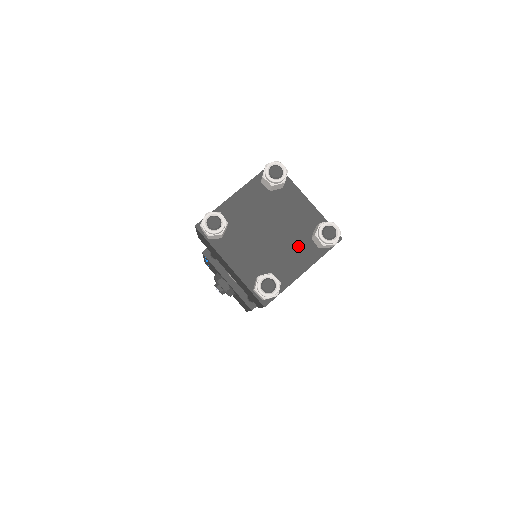
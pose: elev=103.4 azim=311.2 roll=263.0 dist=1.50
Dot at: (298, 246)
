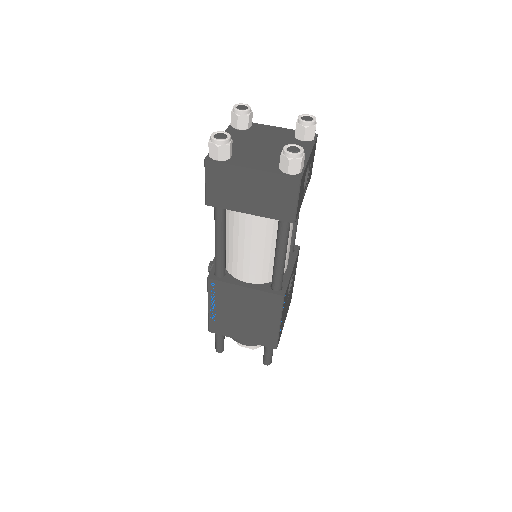
Dot at: (269, 160)
